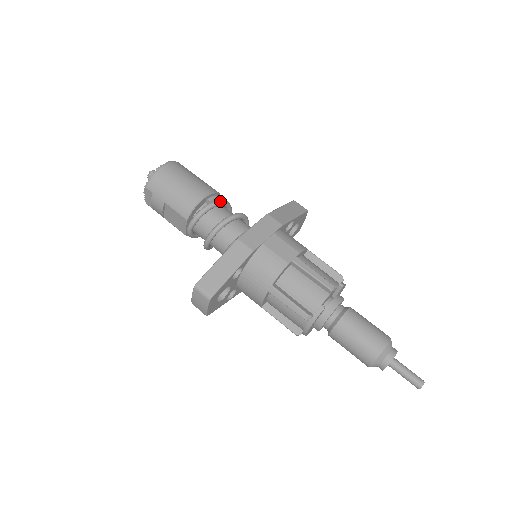
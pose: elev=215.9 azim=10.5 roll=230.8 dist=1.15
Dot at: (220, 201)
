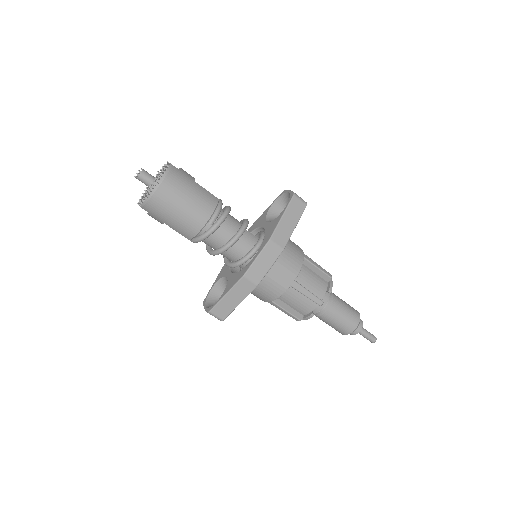
Dot at: (222, 222)
